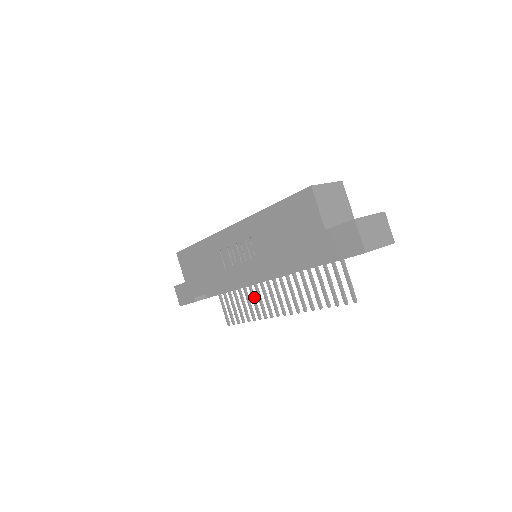
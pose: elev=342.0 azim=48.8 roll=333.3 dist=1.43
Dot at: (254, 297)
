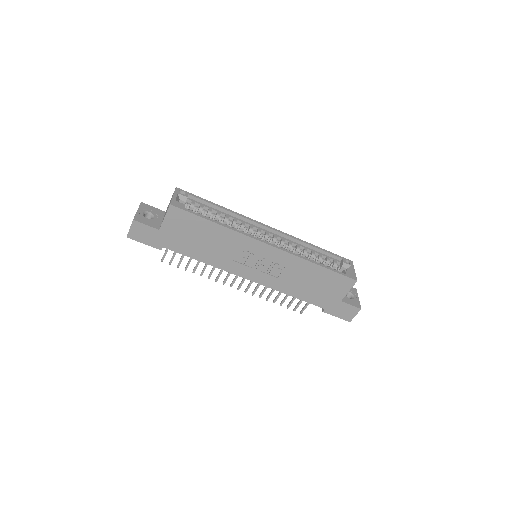
Dot at: occluded
